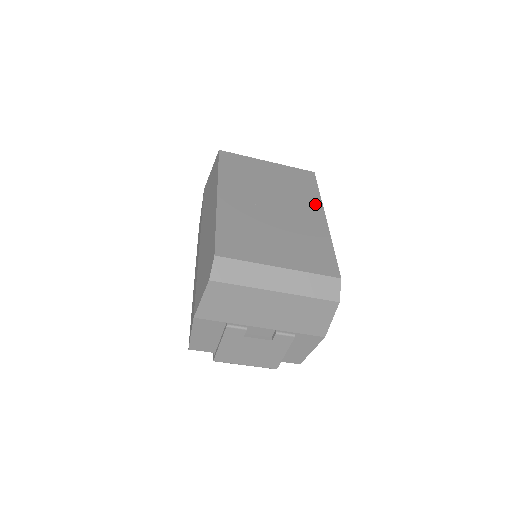
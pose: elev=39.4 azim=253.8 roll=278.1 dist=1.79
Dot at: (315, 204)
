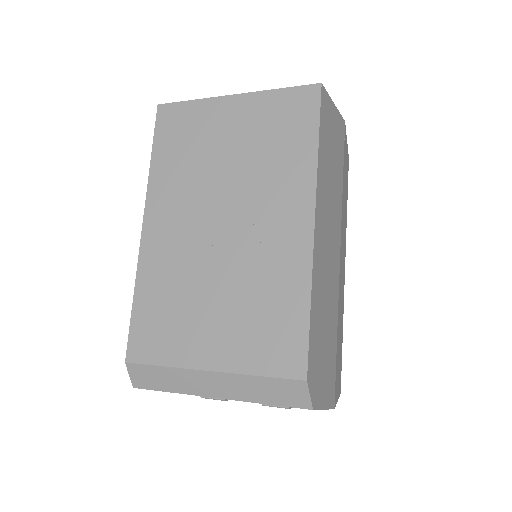
Dot at: (301, 188)
